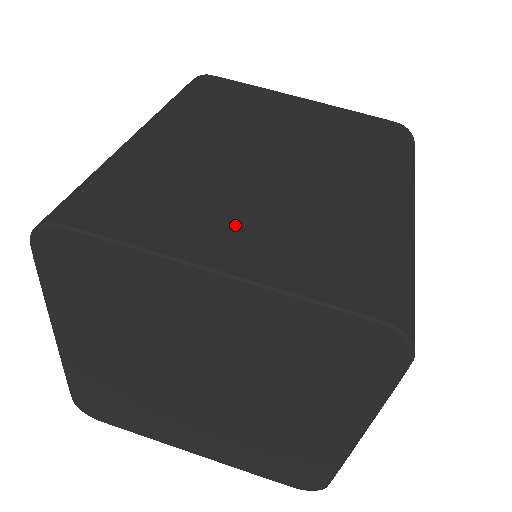
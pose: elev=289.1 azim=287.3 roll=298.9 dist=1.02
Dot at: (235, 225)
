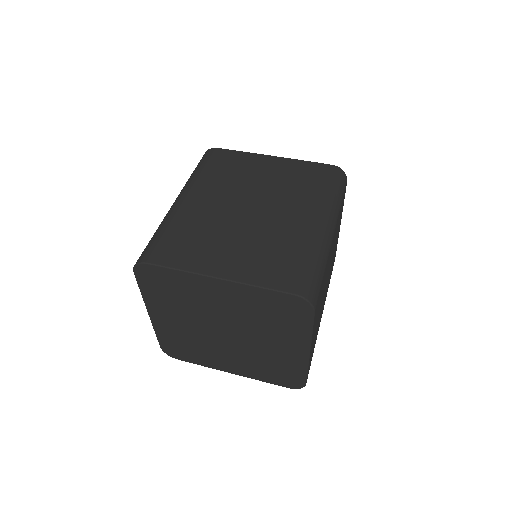
Dot at: (228, 252)
